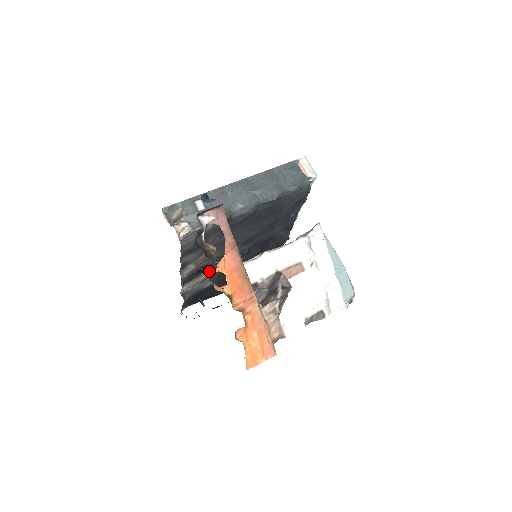
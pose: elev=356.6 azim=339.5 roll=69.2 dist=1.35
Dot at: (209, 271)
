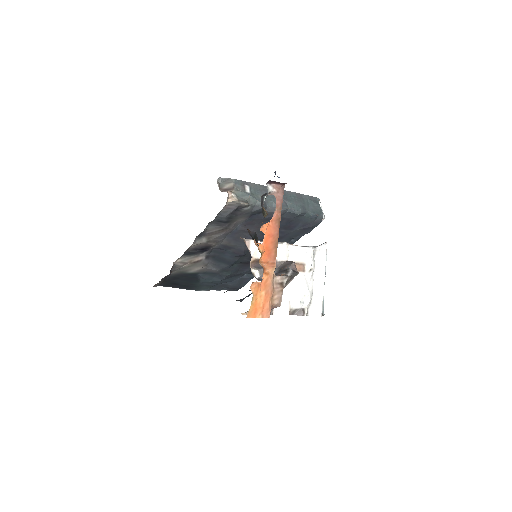
Dot at: (249, 230)
